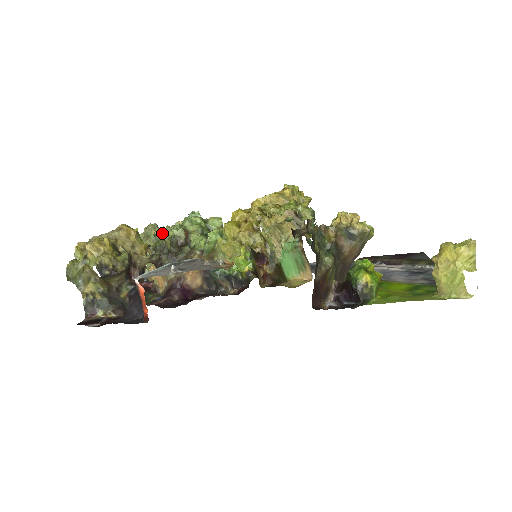
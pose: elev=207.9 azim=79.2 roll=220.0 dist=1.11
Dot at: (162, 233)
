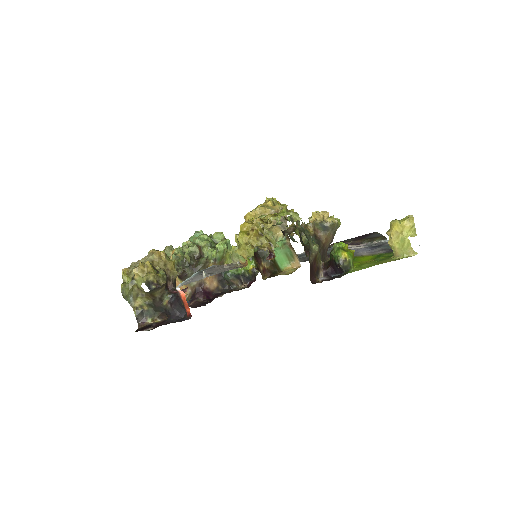
Dot at: (181, 251)
